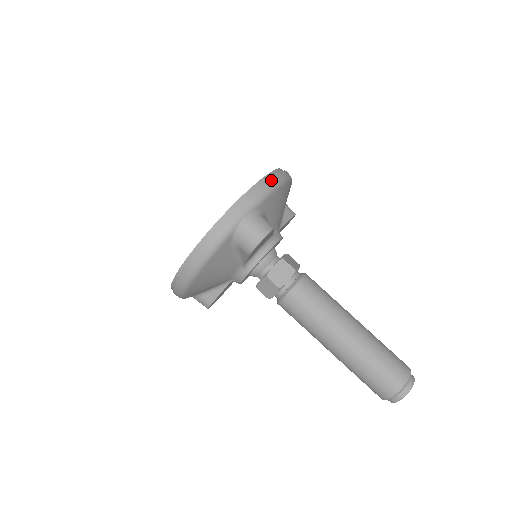
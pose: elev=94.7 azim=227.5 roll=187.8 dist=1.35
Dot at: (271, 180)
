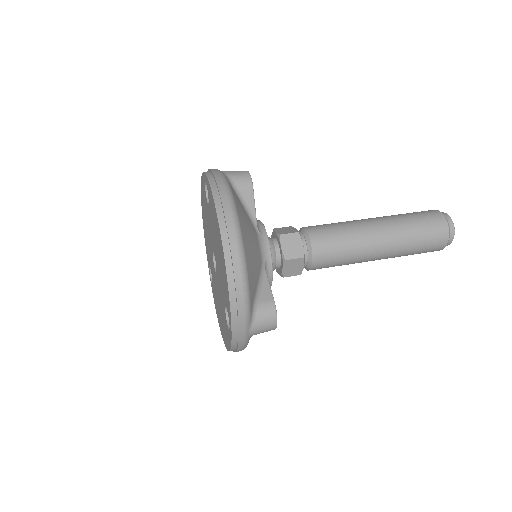
Dot at: occluded
